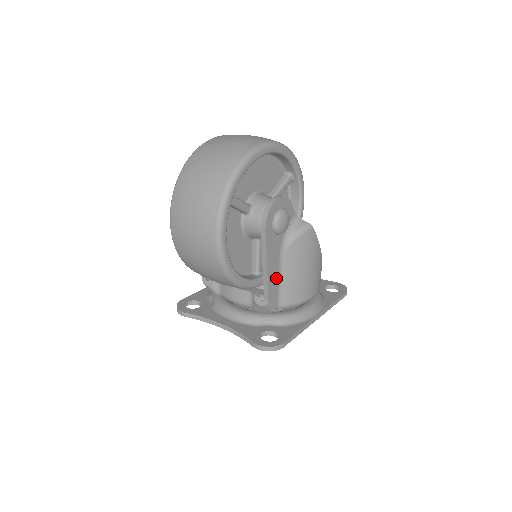
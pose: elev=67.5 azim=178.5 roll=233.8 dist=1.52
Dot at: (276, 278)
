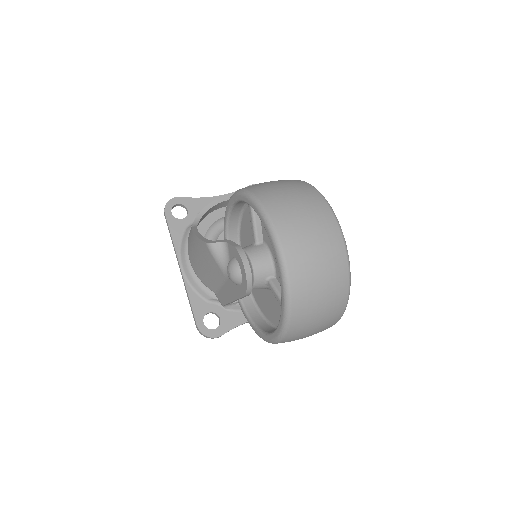
Dot at: occluded
